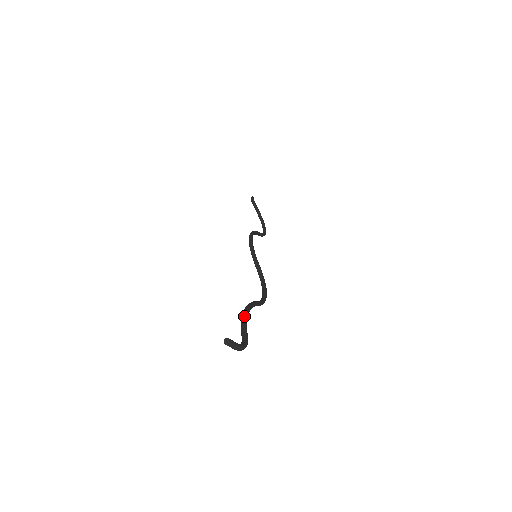
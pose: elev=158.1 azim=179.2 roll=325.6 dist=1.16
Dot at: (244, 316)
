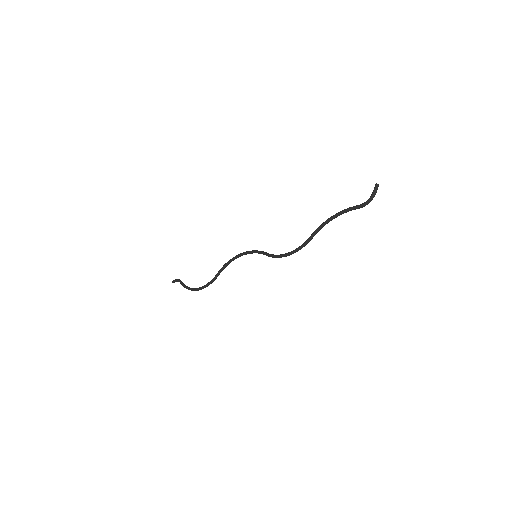
Dot at: (343, 211)
